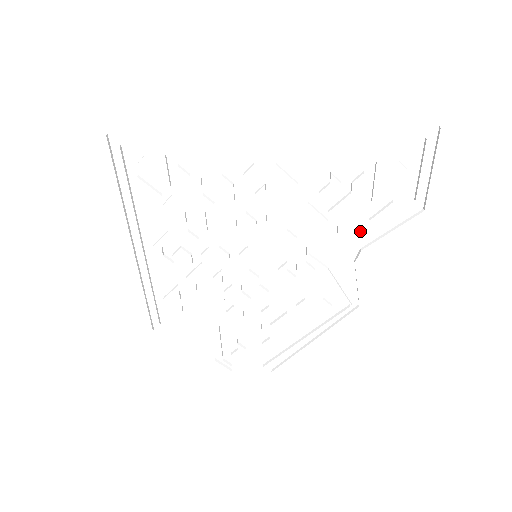
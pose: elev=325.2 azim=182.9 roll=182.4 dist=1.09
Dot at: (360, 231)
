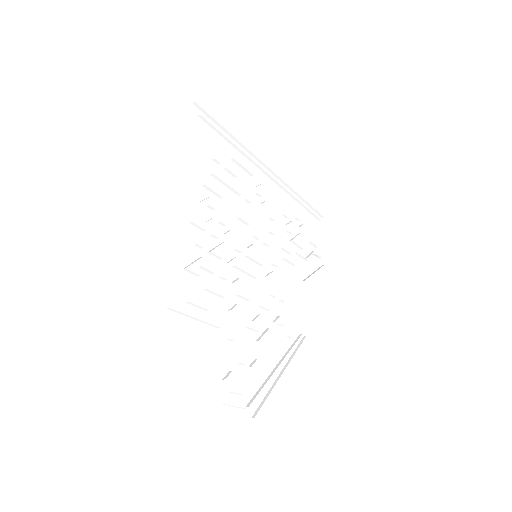
Dot at: (302, 266)
